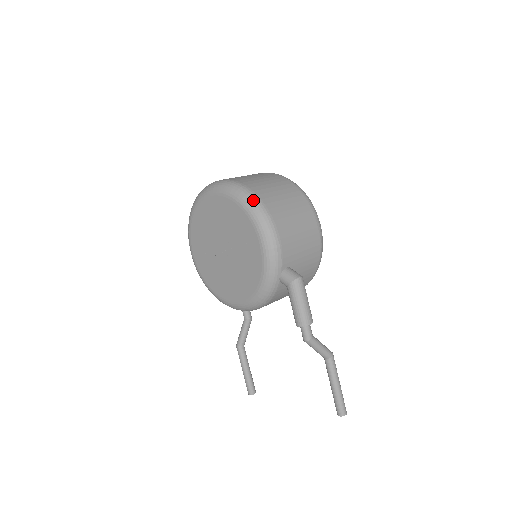
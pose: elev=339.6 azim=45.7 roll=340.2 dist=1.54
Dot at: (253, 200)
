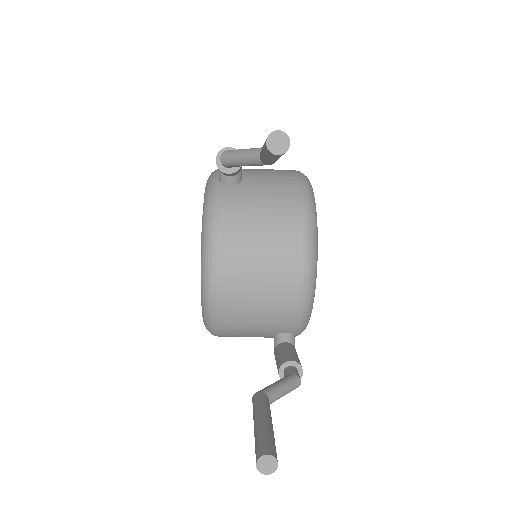
Dot at: occluded
